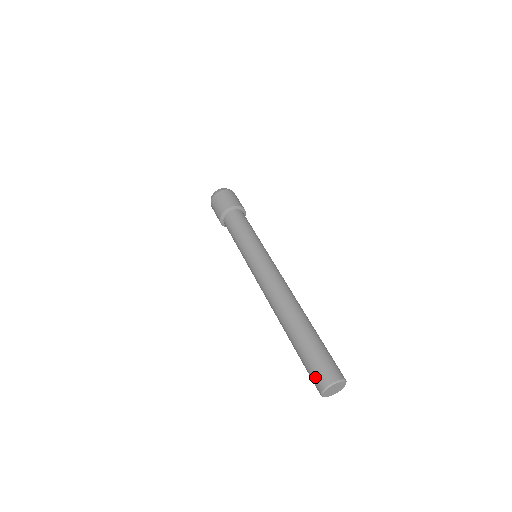
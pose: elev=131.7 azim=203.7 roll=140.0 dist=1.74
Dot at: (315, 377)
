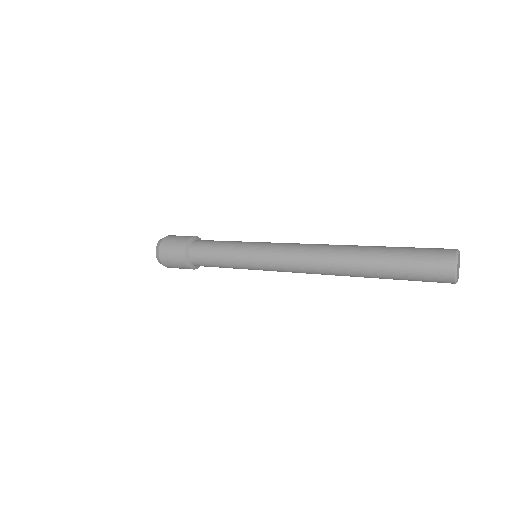
Dot at: (437, 251)
